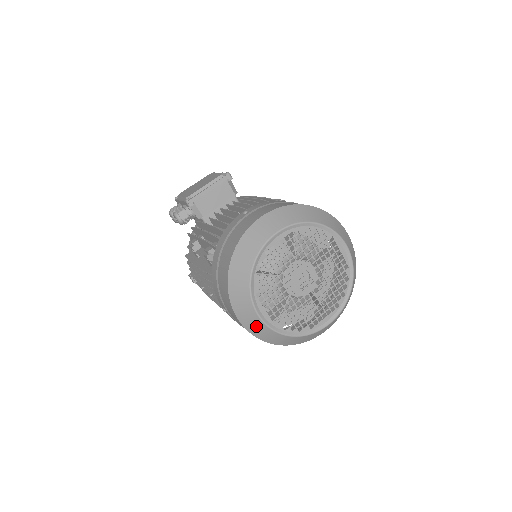
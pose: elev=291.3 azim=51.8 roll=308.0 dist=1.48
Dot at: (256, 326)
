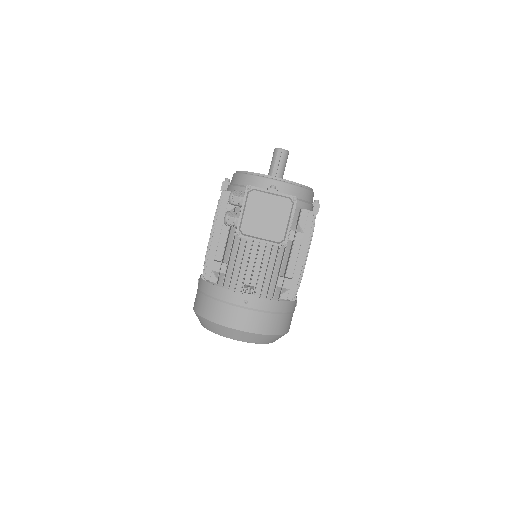
Dot at: occluded
